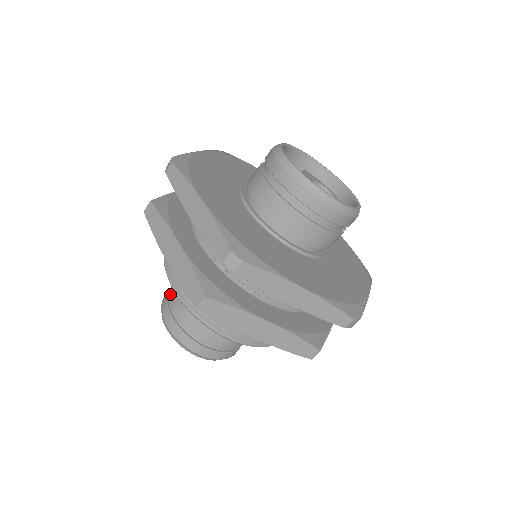
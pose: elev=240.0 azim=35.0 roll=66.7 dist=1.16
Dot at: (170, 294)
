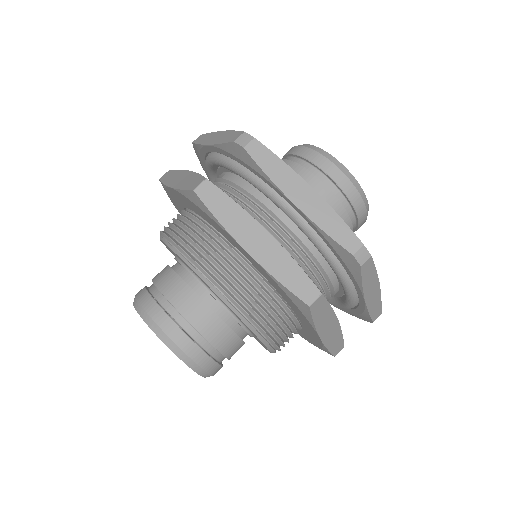
Dot at: (168, 299)
